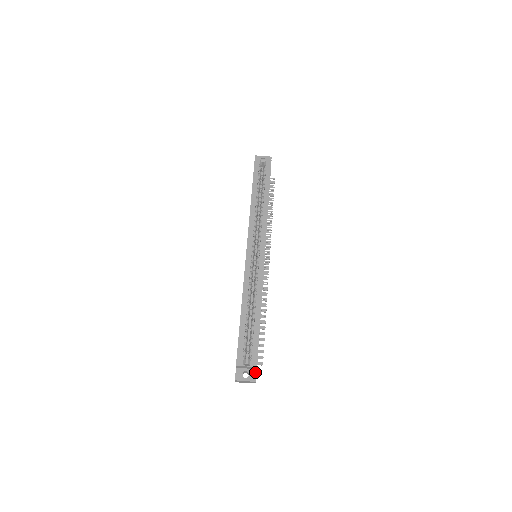
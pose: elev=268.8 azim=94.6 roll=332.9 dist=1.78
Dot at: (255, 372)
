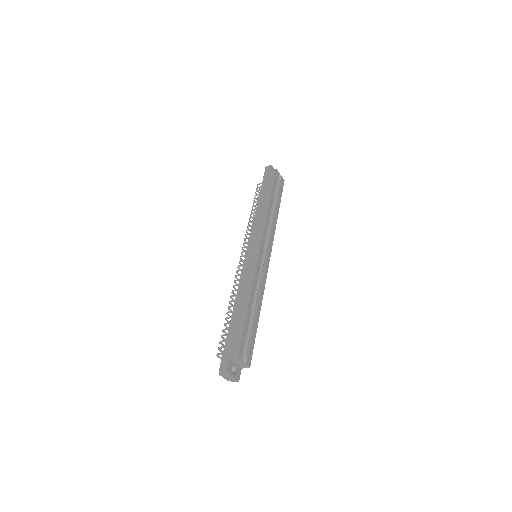
Dot at: (240, 371)
